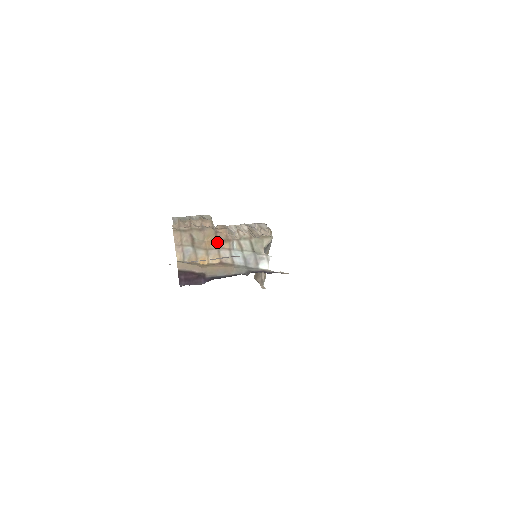
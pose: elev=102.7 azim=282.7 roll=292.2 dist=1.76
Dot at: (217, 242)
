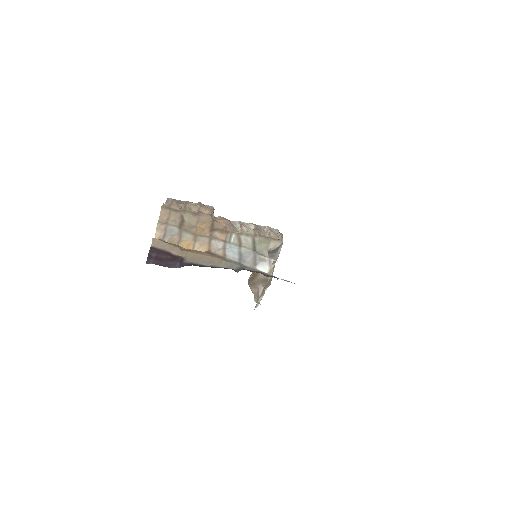
Dot at: (211, 230)
